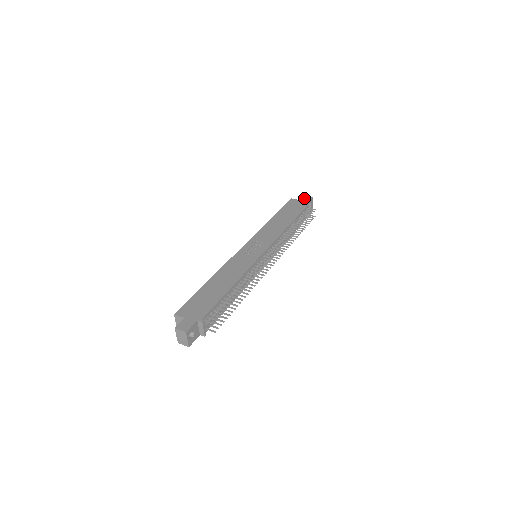
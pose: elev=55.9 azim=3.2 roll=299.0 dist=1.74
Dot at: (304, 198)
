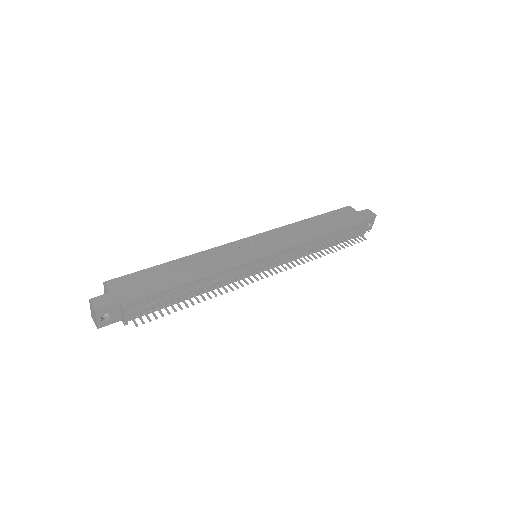
Dot at: (365, 211)
